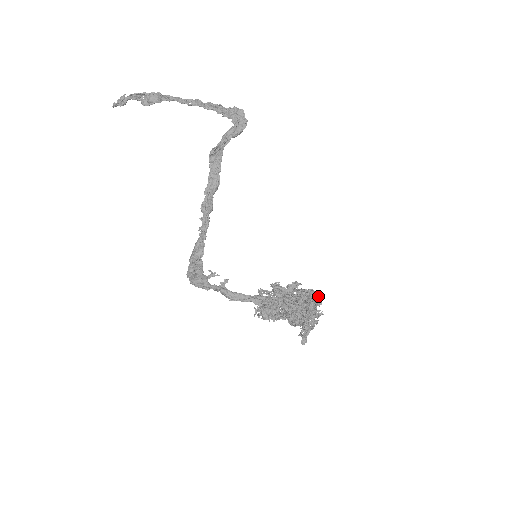
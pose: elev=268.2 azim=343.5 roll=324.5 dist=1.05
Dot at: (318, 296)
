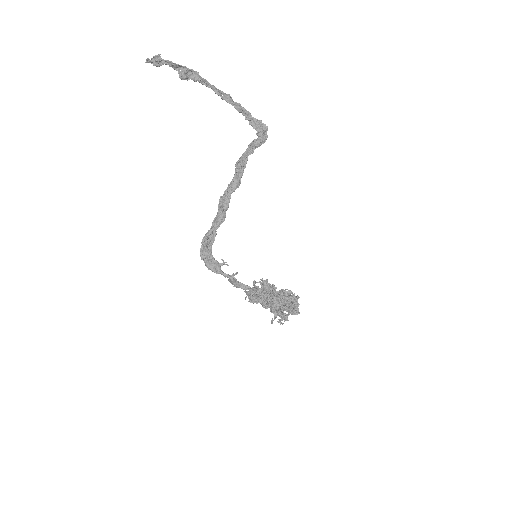
Dot at: (297, 300)
